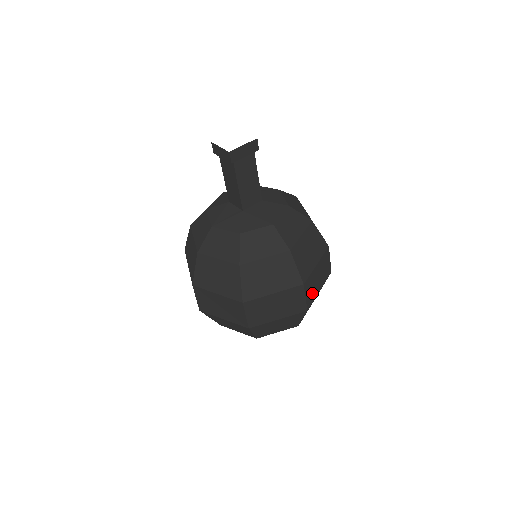
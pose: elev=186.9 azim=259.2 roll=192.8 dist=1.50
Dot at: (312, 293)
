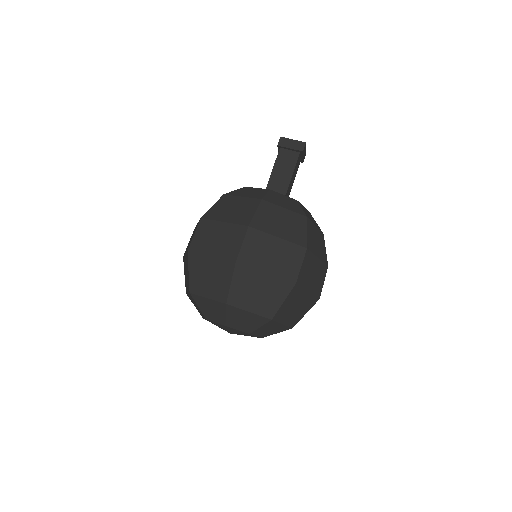
Dot at: occluded
